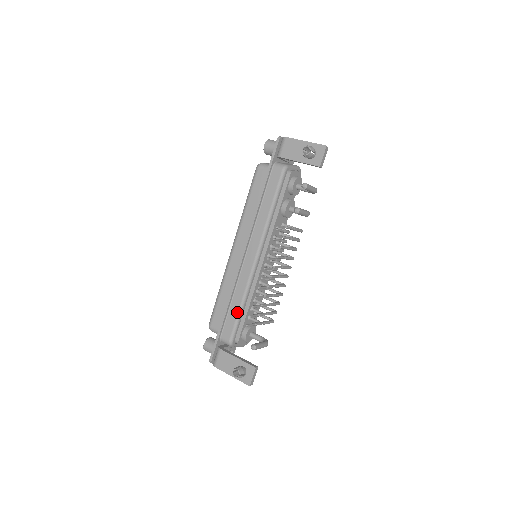
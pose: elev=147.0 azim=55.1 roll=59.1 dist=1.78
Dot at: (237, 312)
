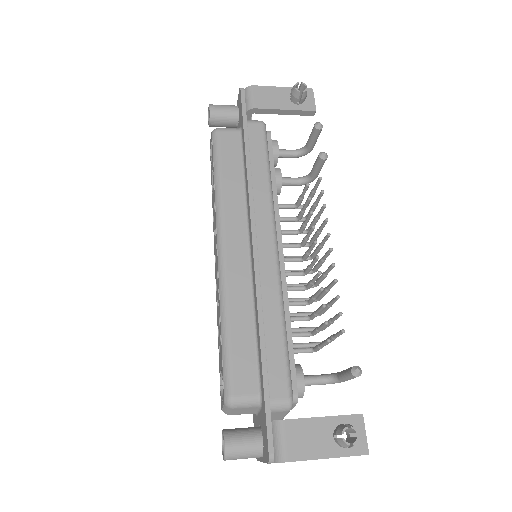
Dot at: (282, 340)
